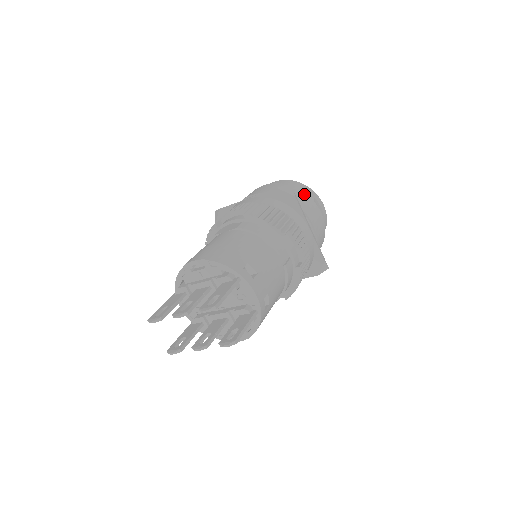
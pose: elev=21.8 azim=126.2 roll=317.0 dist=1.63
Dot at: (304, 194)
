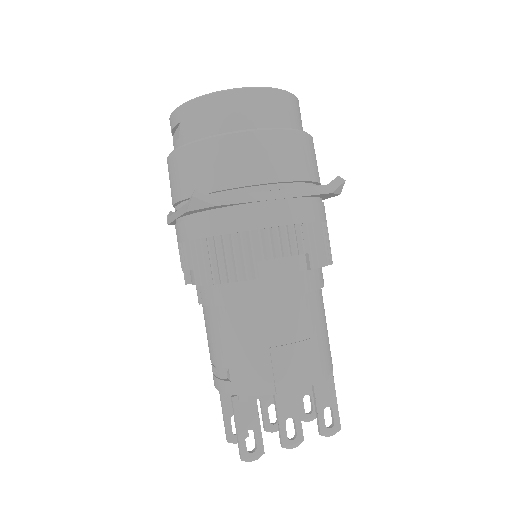
Dot at: occluded
